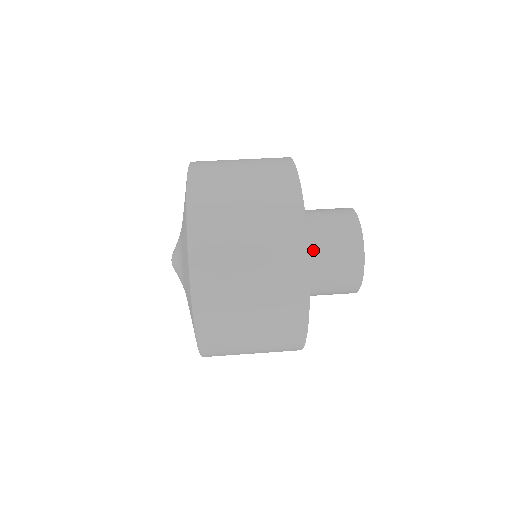
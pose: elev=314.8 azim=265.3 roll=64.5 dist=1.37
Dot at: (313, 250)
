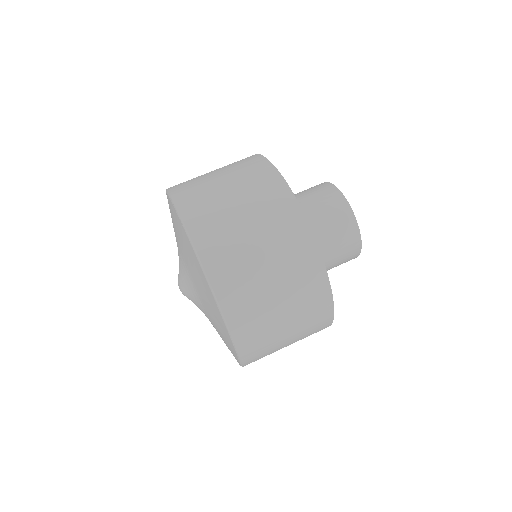
Dot at: occluded
